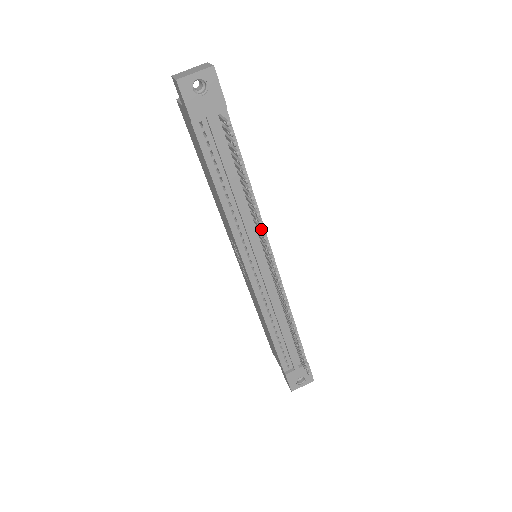
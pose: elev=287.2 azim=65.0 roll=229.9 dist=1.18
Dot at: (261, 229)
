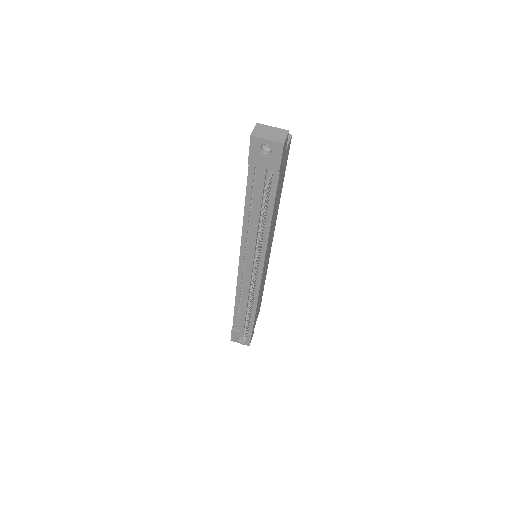
Dot at: (255, 255)
